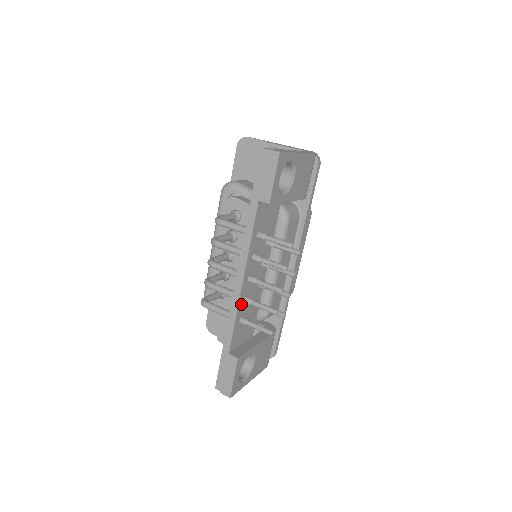
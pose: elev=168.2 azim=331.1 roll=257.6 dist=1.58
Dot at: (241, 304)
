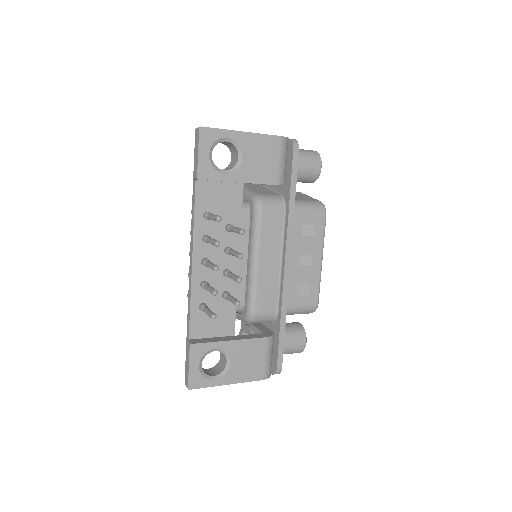
Dot at: (197, 288)
